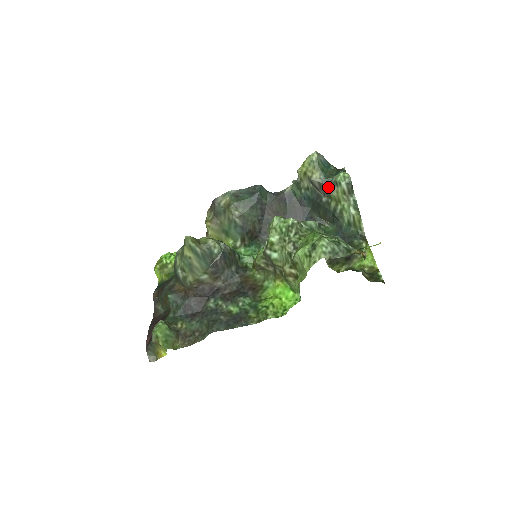
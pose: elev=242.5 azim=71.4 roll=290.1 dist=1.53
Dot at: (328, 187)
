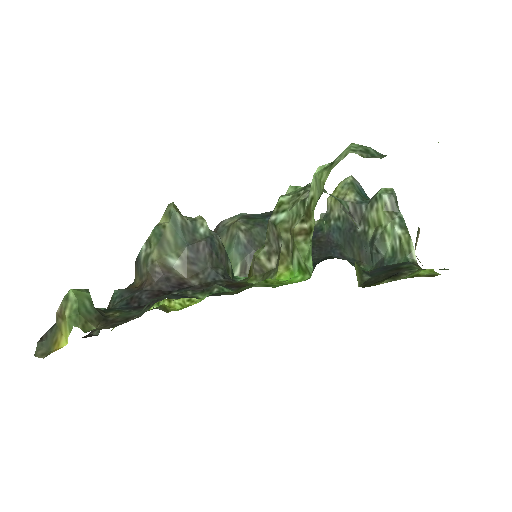
Dot at: (365, 209)
